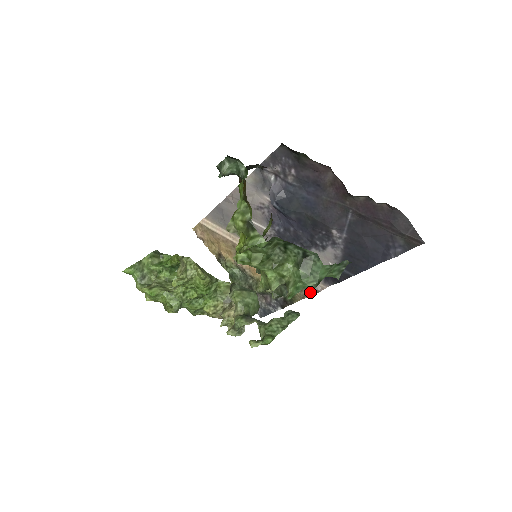
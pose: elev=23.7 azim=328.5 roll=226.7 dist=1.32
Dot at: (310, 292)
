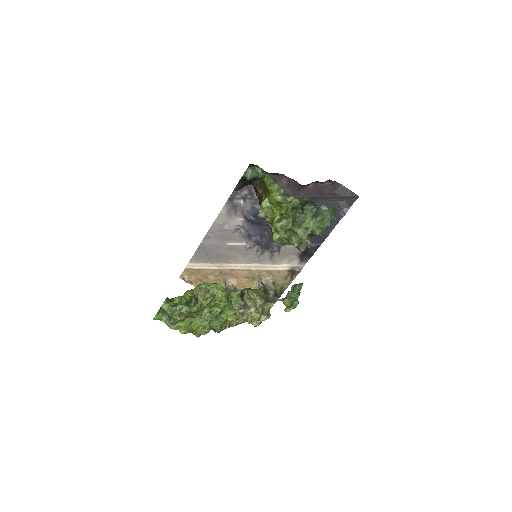
Dot at: (294, 275)
